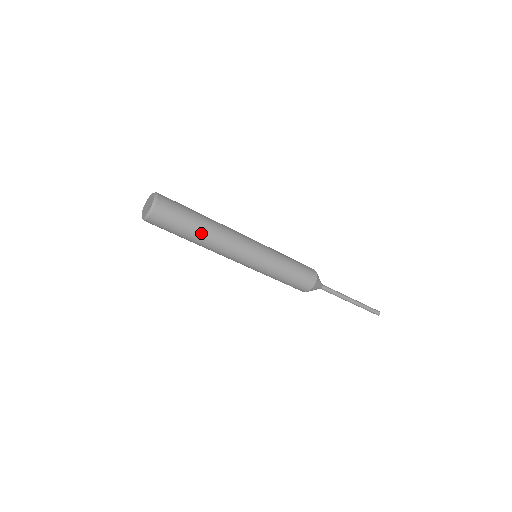
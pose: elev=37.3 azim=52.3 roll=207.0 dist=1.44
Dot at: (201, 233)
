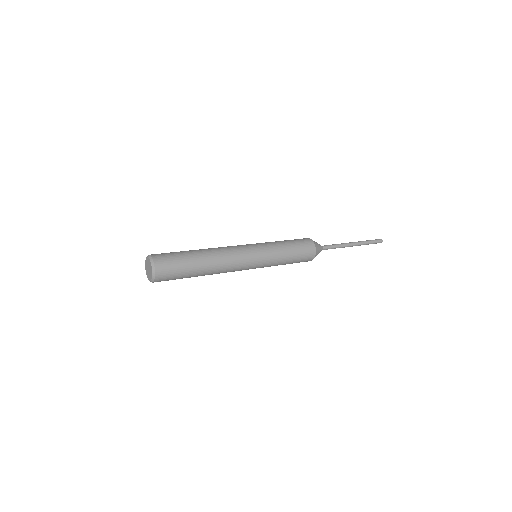
Dot at: (201, 275)
